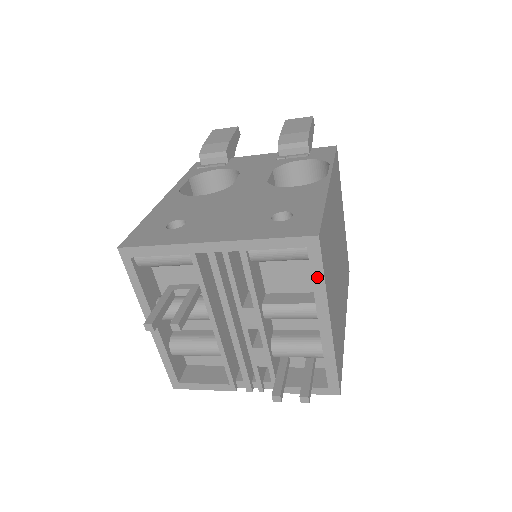
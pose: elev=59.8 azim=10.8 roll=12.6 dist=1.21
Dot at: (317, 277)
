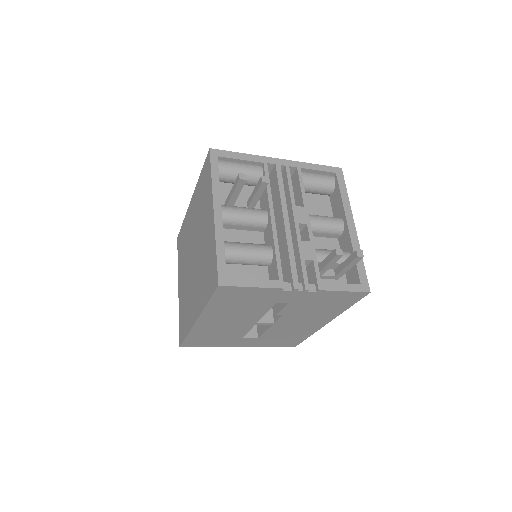
Dot at: (343, 191)
